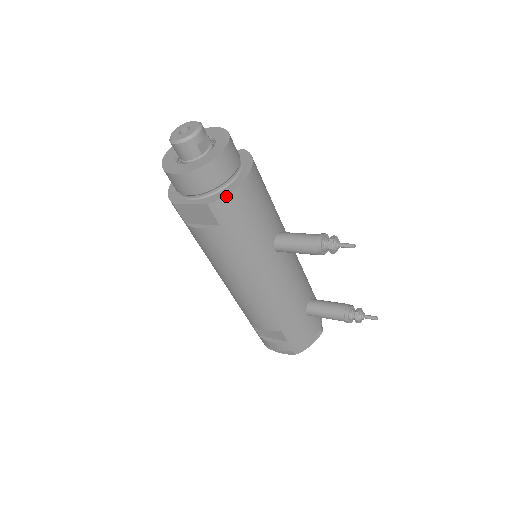
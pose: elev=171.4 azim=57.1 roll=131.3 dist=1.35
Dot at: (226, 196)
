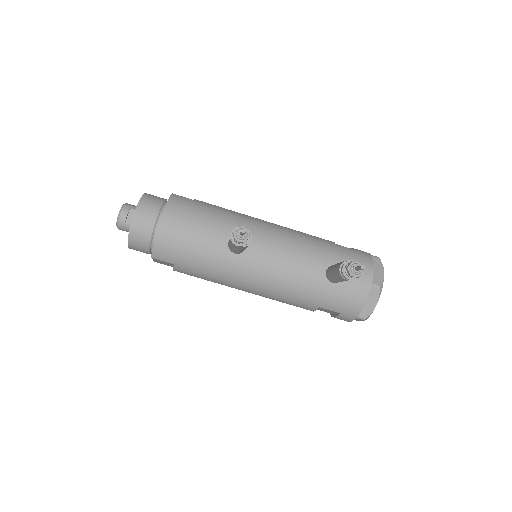
Dot at: (154, 246)
